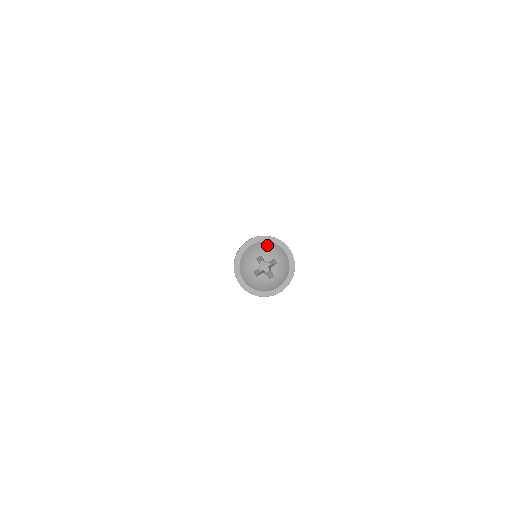
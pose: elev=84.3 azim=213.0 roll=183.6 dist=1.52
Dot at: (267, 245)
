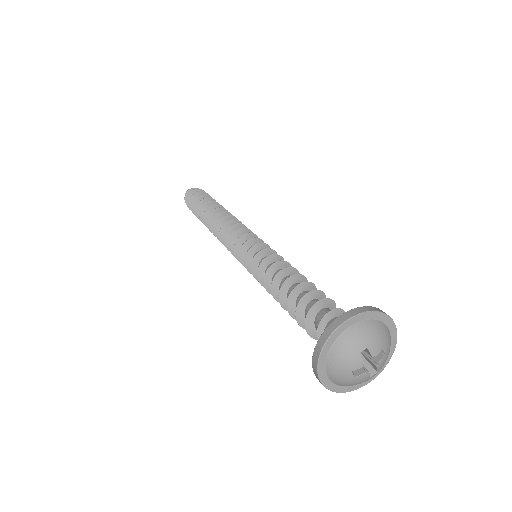
Dot at: (373, 327)
